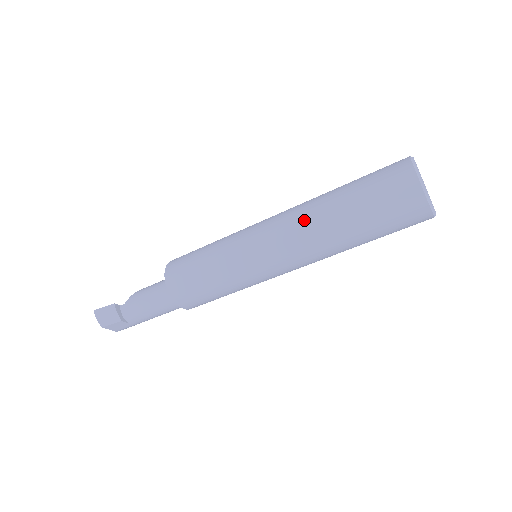
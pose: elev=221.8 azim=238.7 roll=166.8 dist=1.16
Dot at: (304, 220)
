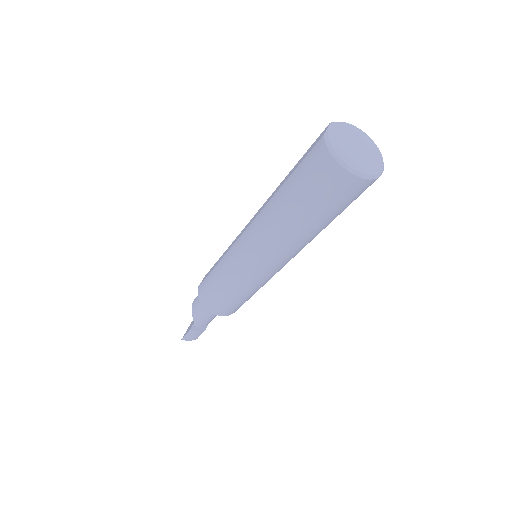
Dot at: (281, 244)
